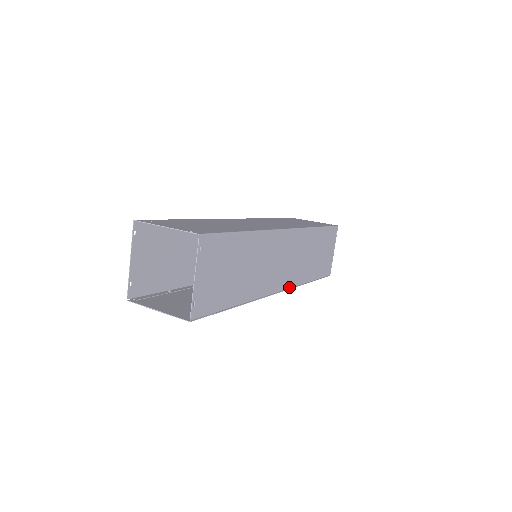
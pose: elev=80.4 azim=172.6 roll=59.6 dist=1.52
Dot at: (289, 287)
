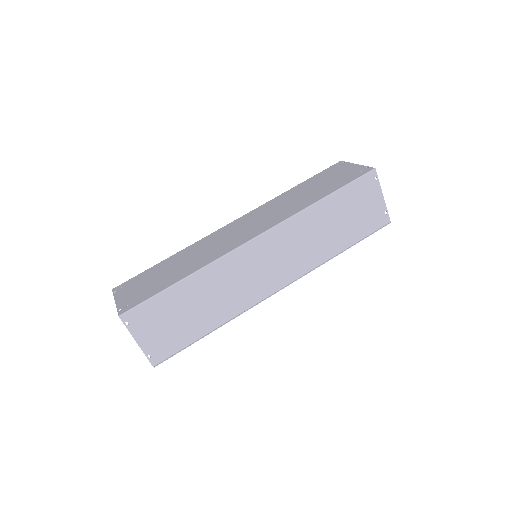
Dot at: (297, 278)
